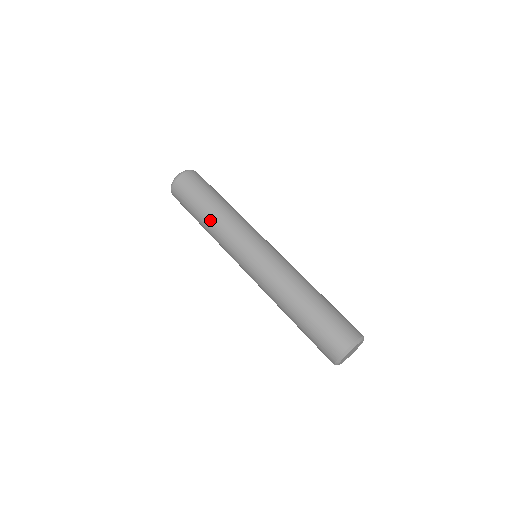
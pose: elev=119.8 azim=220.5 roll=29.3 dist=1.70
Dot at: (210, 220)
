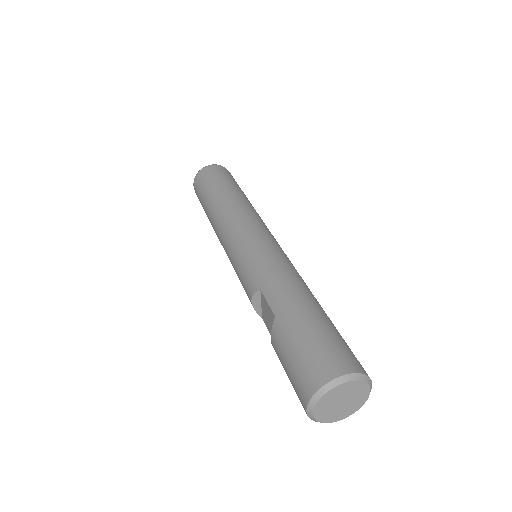
Dot at: (238, 197)
